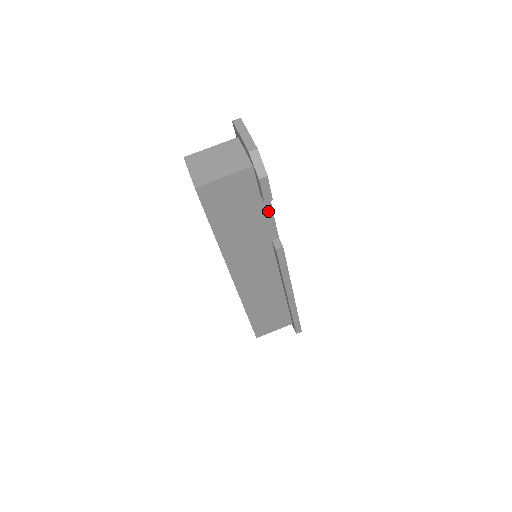
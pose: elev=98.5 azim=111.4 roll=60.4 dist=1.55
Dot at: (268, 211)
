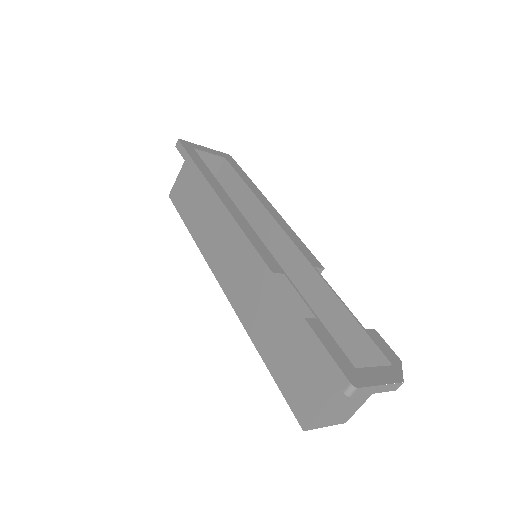
Dot at: (342, 309)
